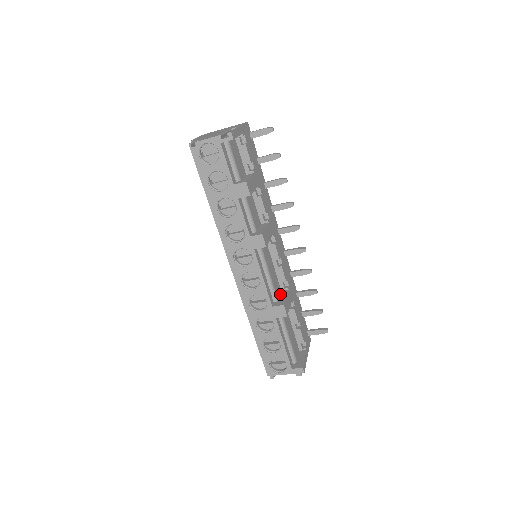
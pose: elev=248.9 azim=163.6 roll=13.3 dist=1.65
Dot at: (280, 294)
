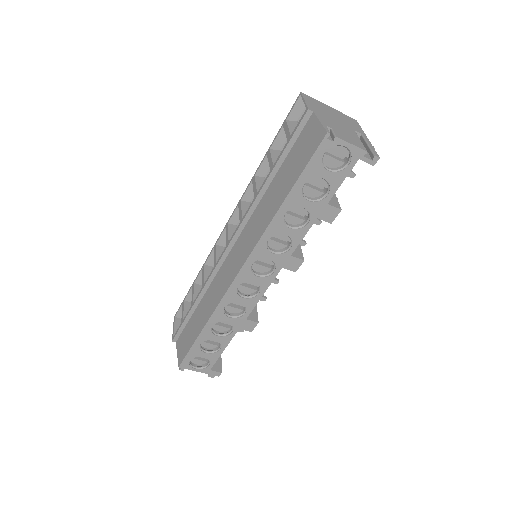
Dot at: occluded
